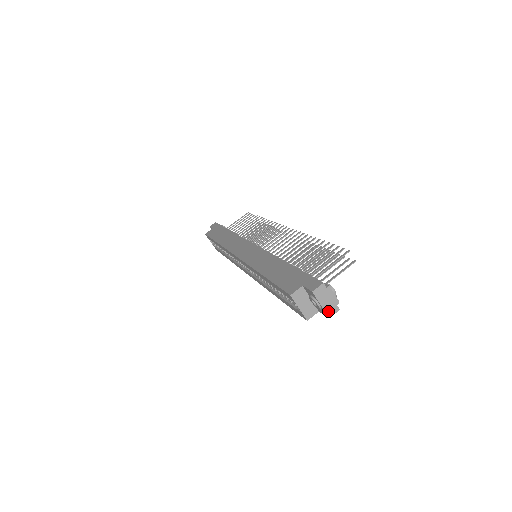
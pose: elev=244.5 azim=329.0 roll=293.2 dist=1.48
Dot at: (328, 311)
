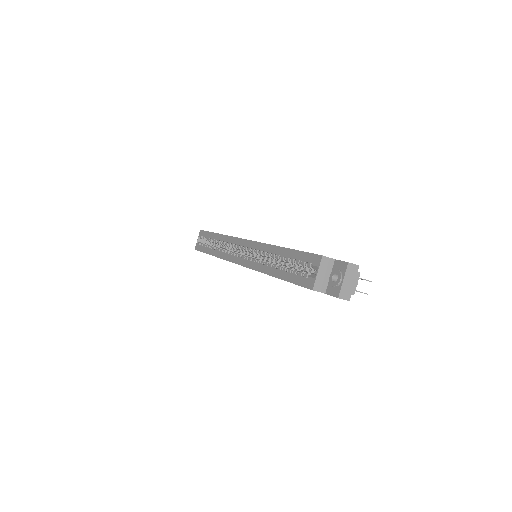
Dot at: (343, 291)
